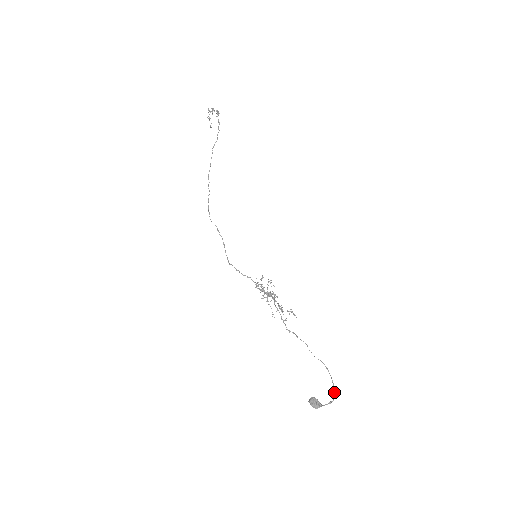
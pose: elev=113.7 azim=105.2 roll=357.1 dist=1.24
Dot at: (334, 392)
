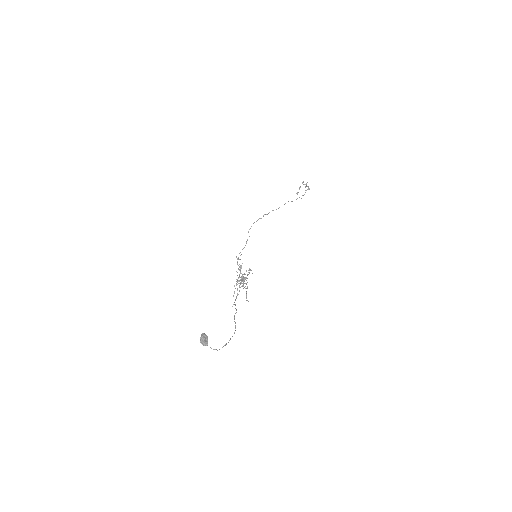
Dot at: (225, 344)
